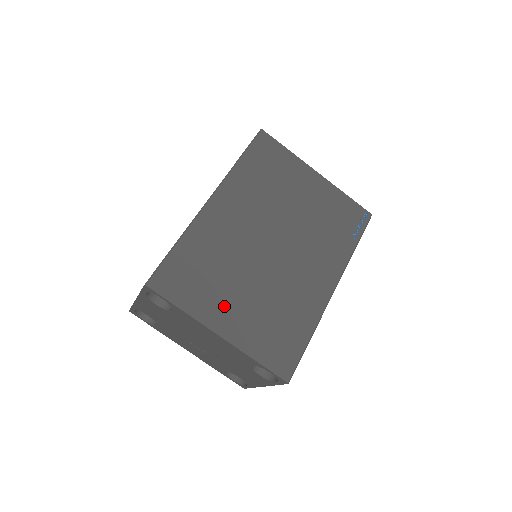
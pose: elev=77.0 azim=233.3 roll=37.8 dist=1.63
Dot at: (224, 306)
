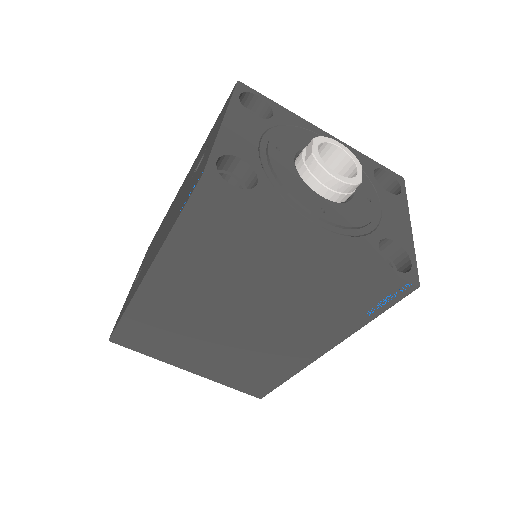
Dot at: (189, 357)
